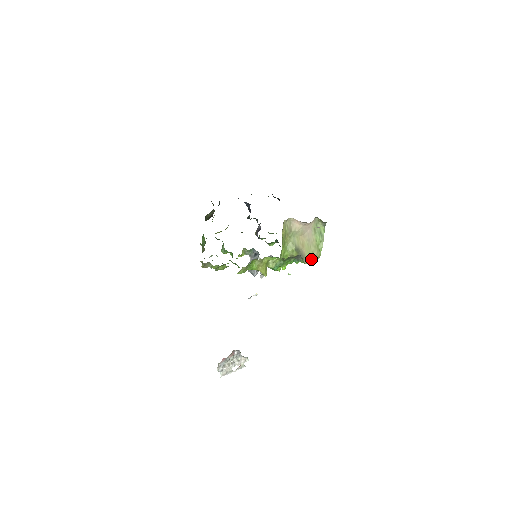
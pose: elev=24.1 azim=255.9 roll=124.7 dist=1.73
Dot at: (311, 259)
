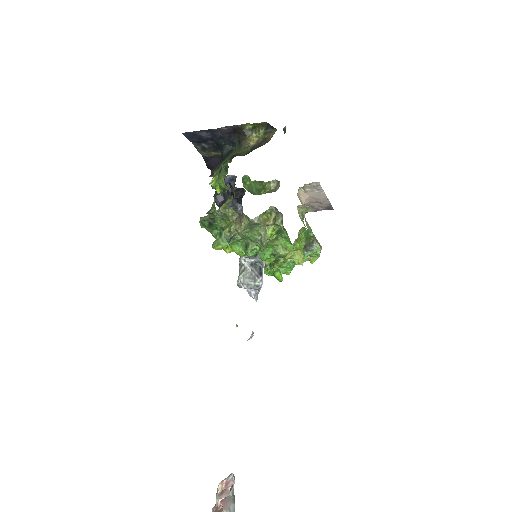
Dot at: occluded
